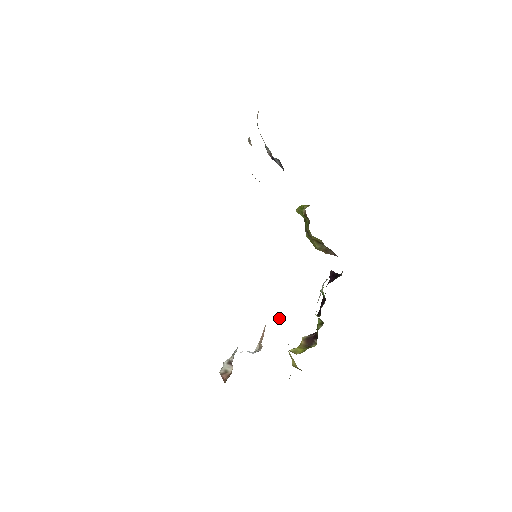
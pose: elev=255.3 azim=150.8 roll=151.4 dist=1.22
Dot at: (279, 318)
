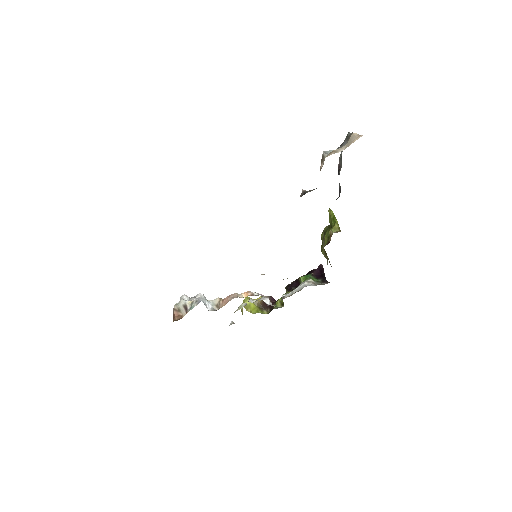
Dot at: (248, 292)
